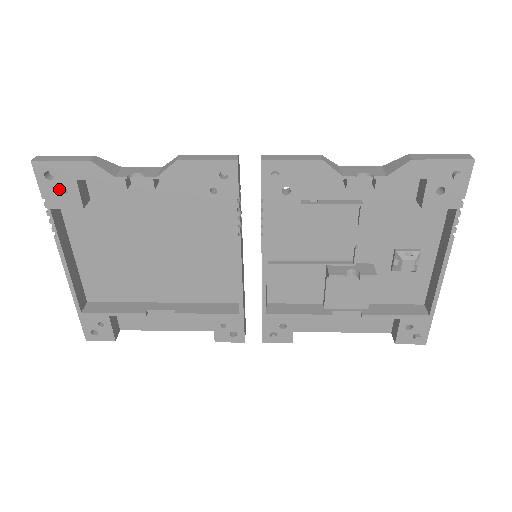
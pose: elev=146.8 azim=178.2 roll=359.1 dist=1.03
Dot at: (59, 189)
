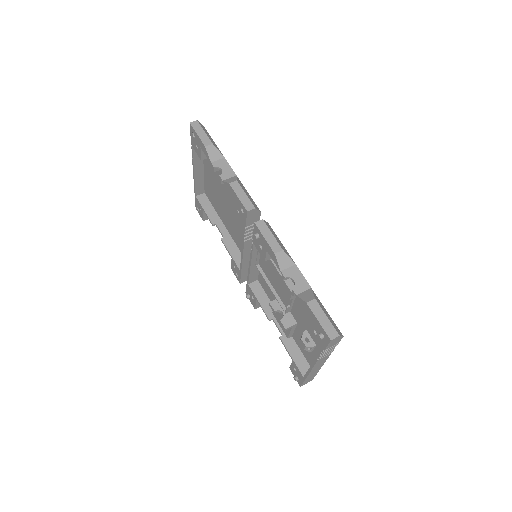
Dot at: (196, 144)
